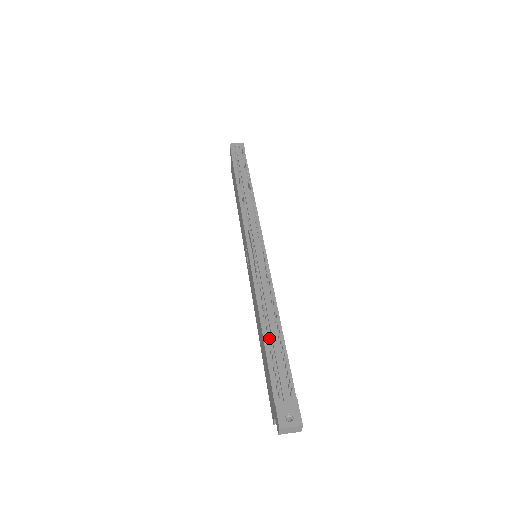
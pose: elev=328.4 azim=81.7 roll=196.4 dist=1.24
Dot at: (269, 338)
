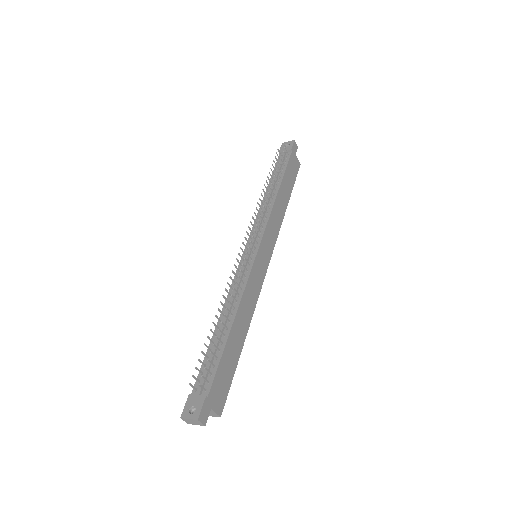
Dot at: (217, 336)
